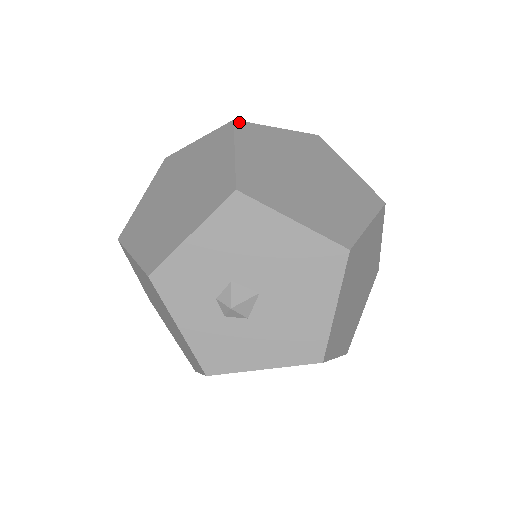
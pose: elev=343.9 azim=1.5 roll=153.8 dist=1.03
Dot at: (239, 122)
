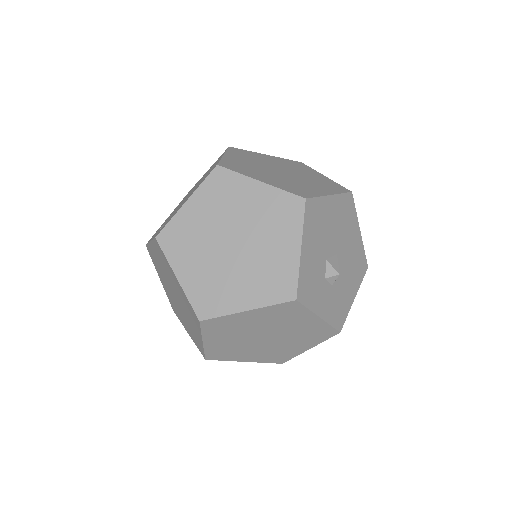
Dot at: (220, 164)
